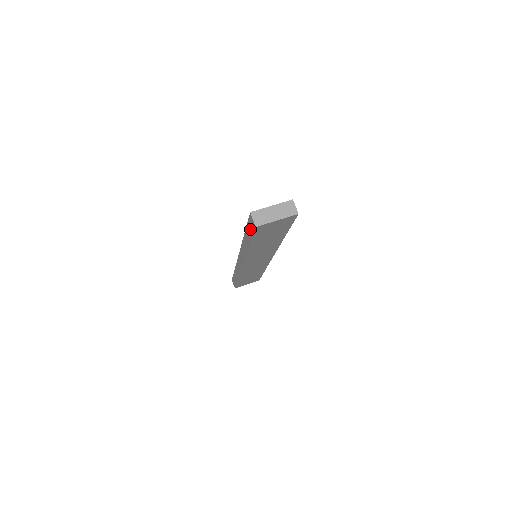
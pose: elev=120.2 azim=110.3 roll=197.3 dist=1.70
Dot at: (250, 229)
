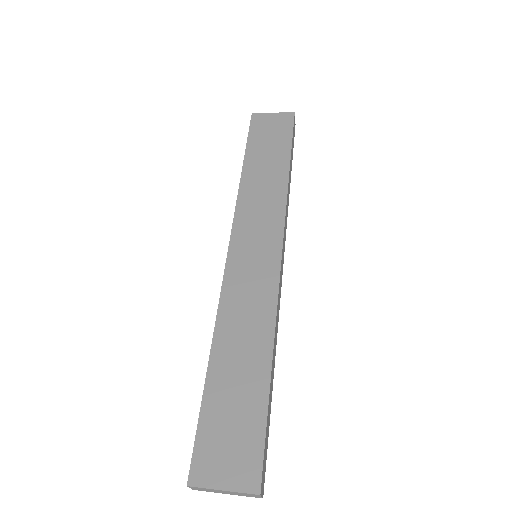
Dot at: occluded
